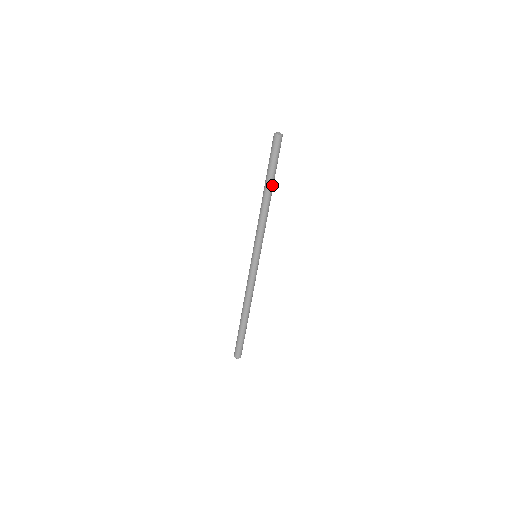
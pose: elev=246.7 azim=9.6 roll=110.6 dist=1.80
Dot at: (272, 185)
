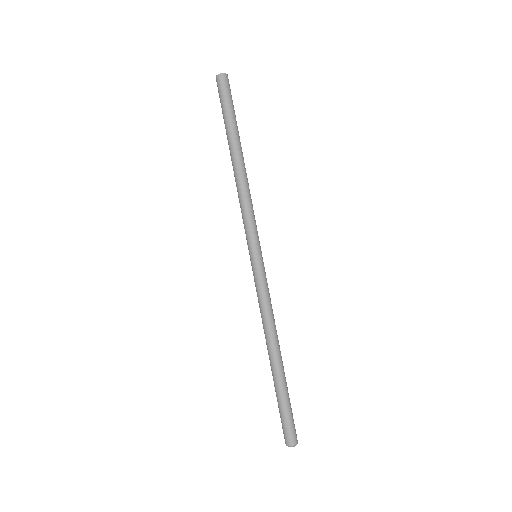
Dot at: (237, 143)
